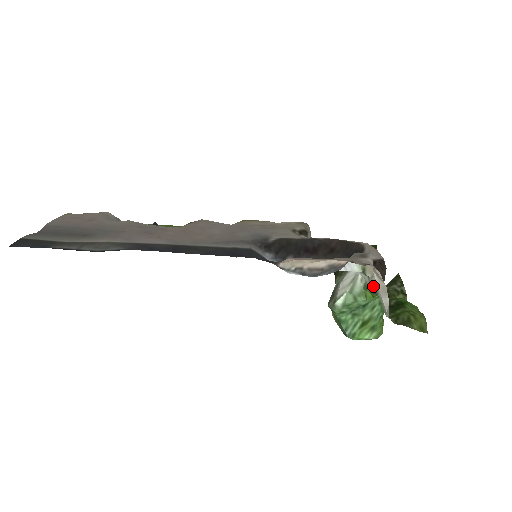
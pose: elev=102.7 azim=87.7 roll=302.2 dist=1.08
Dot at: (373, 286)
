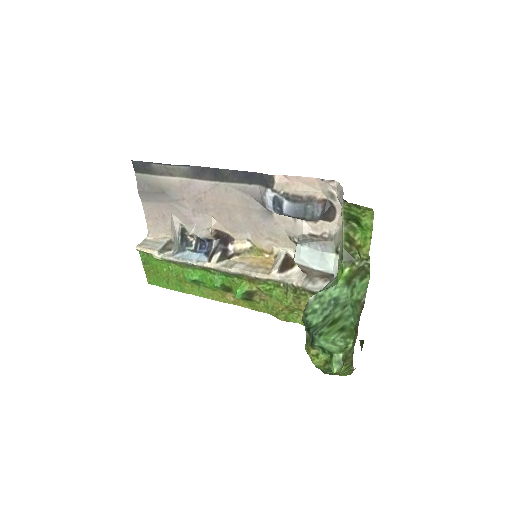
Dot at: (341, 249)
